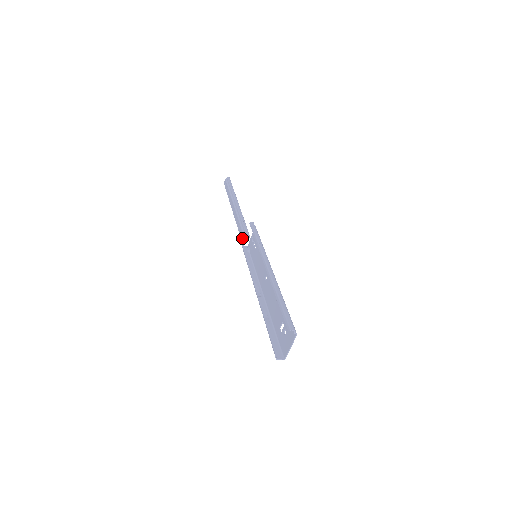
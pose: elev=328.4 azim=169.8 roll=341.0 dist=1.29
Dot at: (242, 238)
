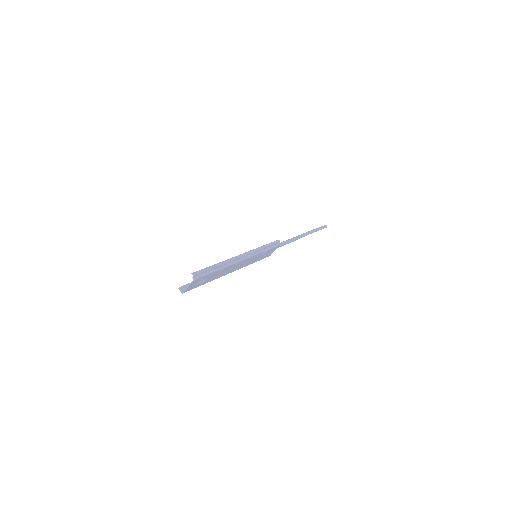
Dot at: occluded
